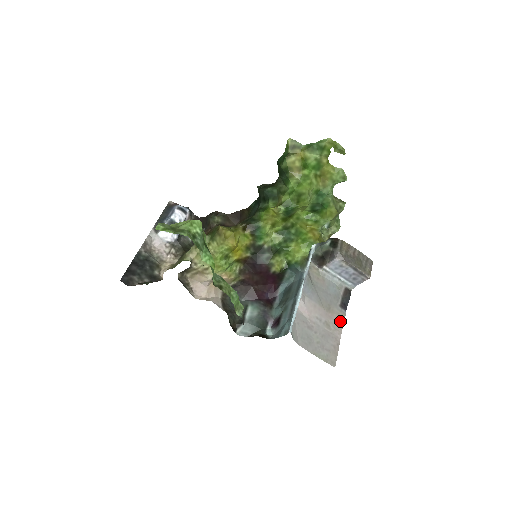
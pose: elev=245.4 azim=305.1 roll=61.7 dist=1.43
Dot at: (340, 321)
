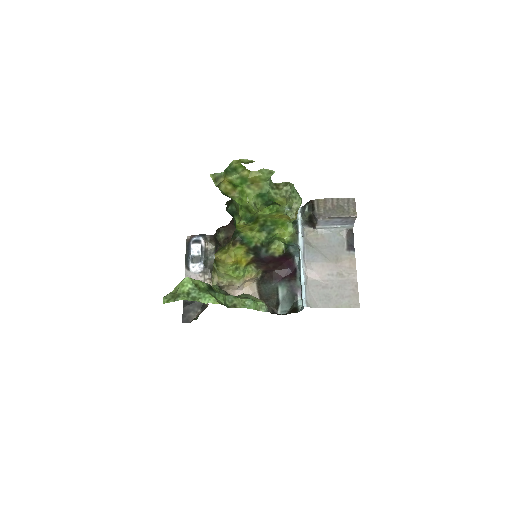
Dot at: (351, 264)
